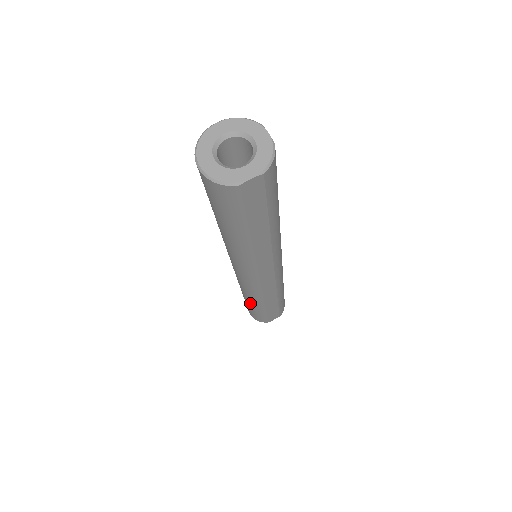
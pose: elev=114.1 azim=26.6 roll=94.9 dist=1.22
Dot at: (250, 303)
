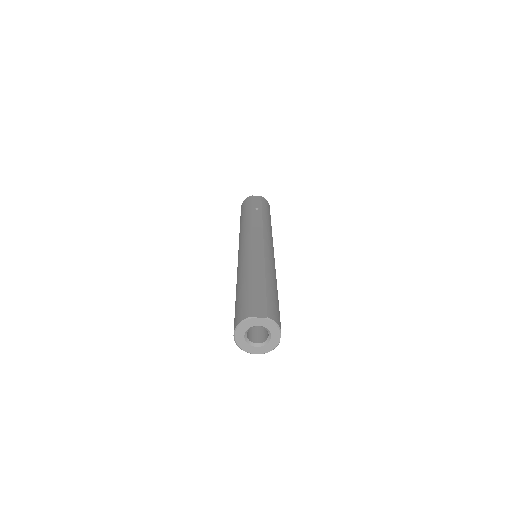
Dot at: occluded
